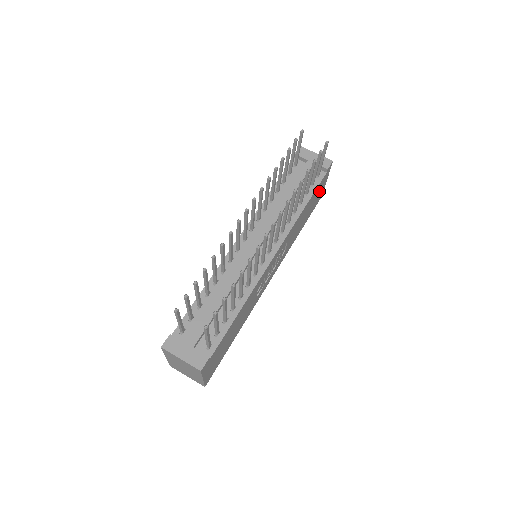
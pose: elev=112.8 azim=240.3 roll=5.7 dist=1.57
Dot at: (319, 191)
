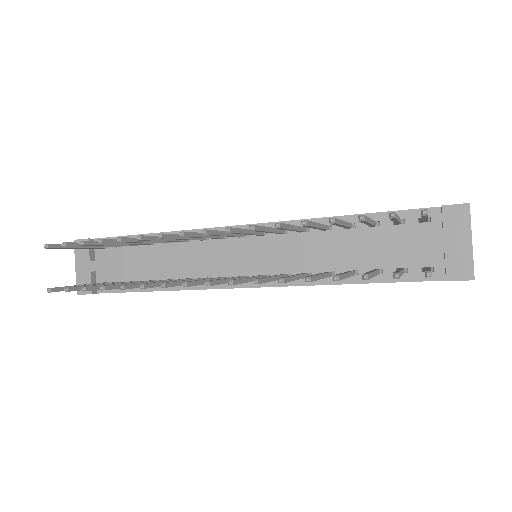
Dot at: occluded
